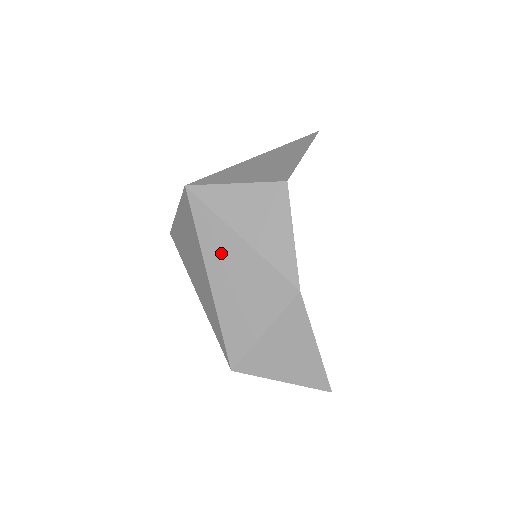
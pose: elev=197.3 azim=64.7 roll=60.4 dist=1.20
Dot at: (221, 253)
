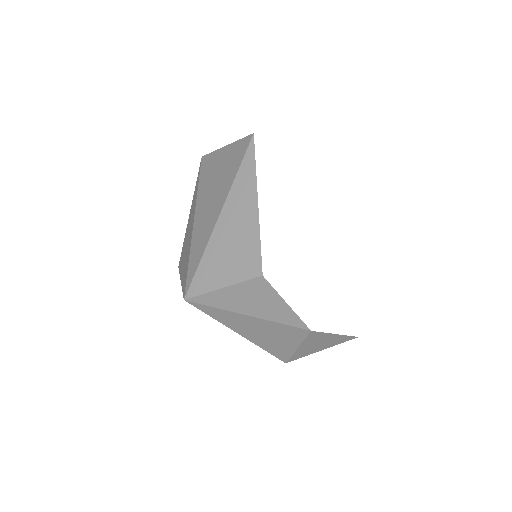
Dot at: (240, 324)
